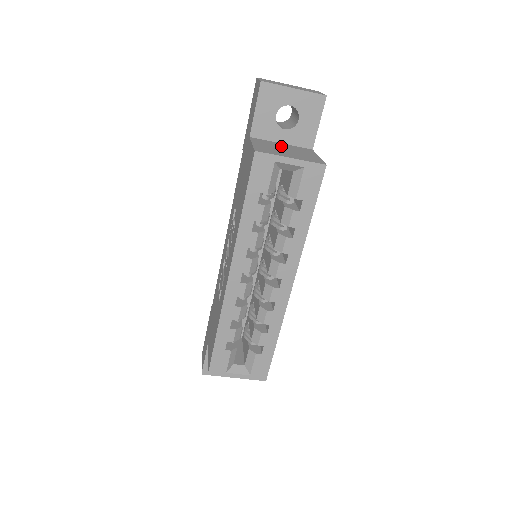
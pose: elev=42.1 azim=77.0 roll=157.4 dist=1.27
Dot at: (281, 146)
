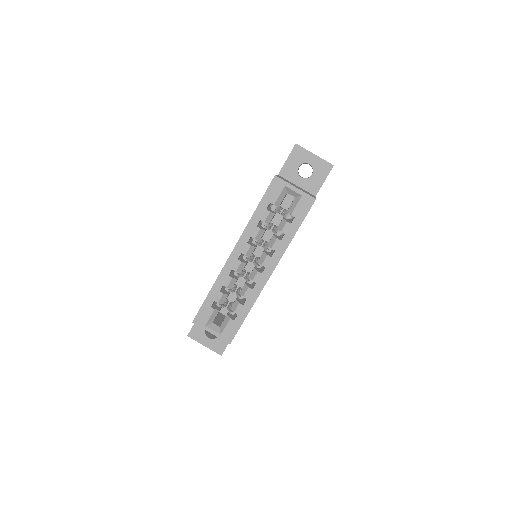
Dot at: (295, 185)
